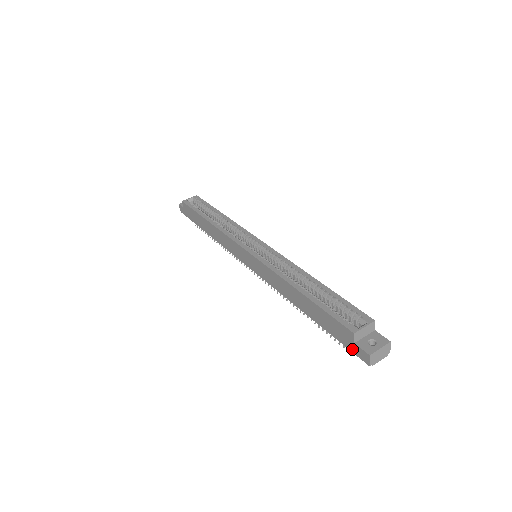
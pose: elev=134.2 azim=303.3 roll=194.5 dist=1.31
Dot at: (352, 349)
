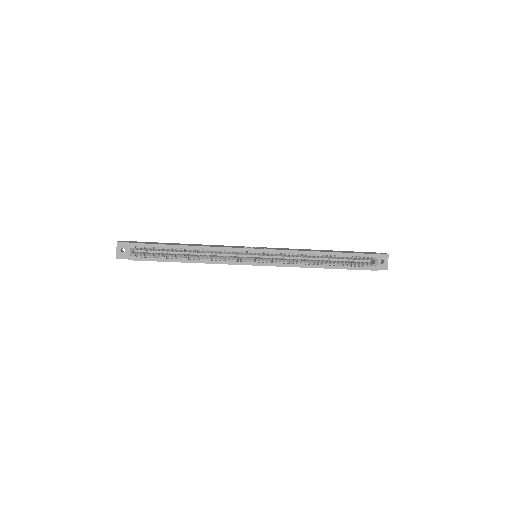
Dot at: occluded
